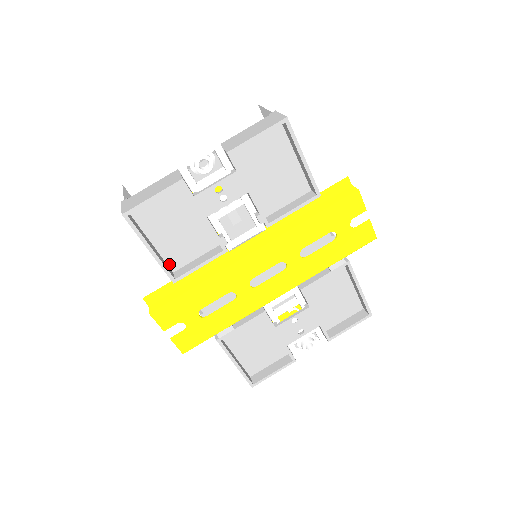
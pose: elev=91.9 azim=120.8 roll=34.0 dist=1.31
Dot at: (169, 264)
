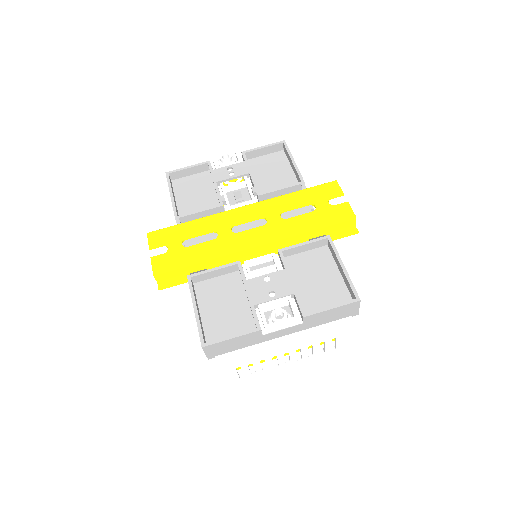
Dot at: occluded
